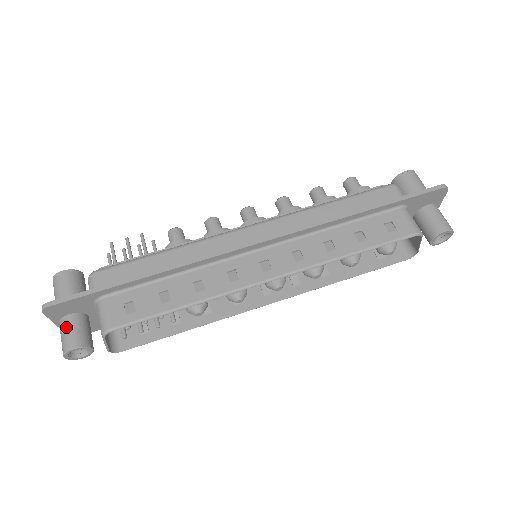
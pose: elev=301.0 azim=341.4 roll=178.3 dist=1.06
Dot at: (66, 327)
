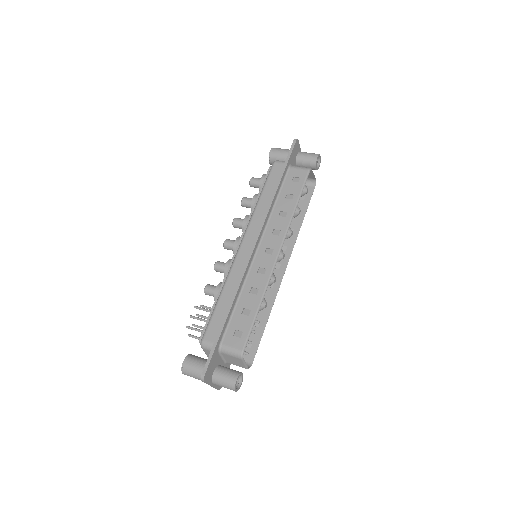
Dot at: (220, 378)
